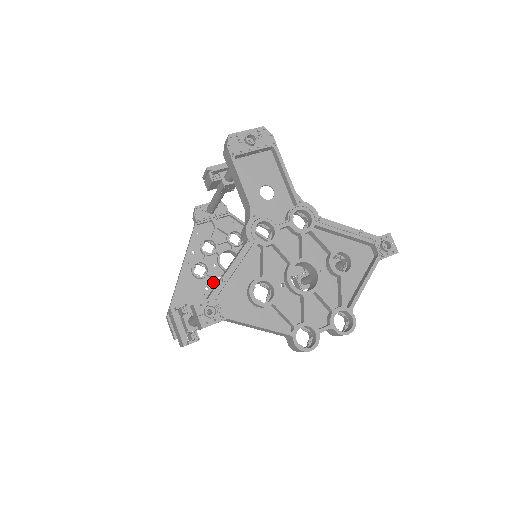
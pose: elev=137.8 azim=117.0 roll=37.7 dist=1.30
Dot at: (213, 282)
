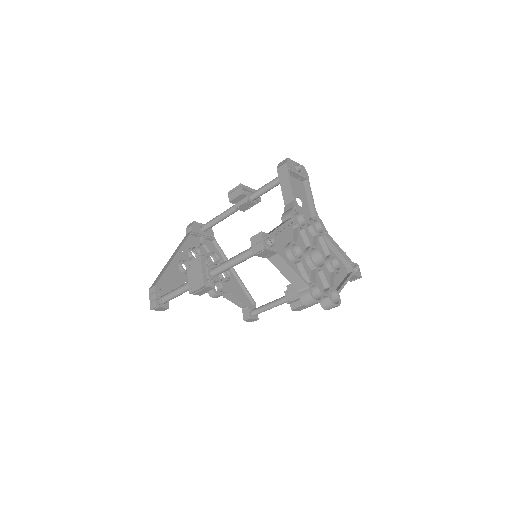
Dot at: occluded
